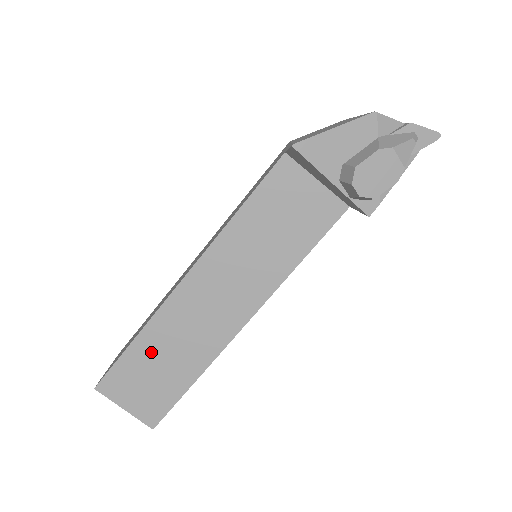
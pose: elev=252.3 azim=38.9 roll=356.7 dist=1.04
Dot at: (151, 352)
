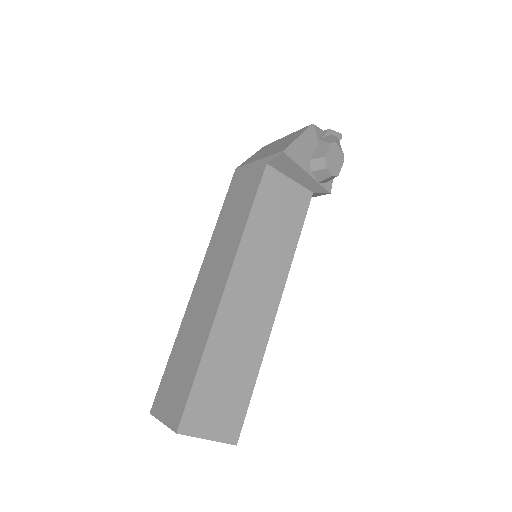
Dot at: (217, 367)
